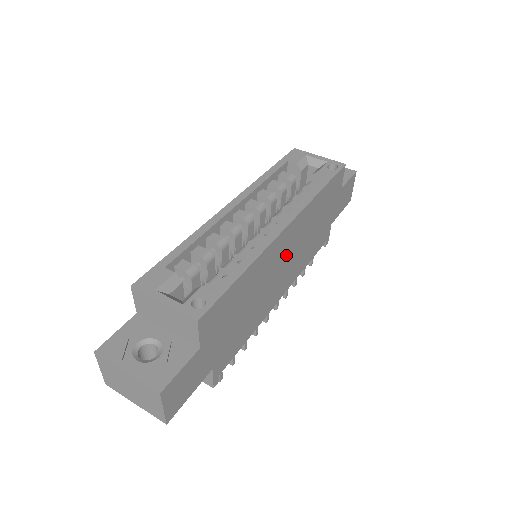
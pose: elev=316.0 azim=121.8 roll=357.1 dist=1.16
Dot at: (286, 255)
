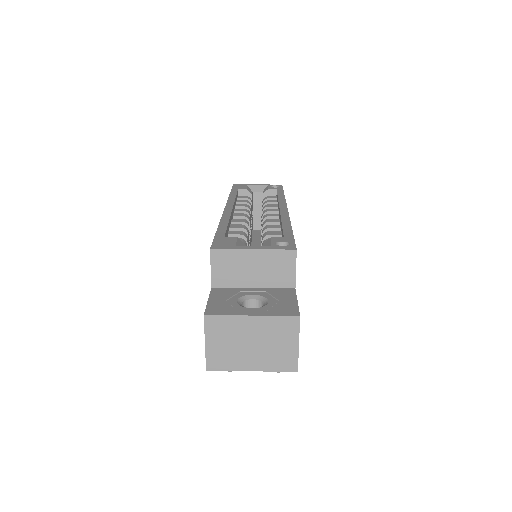
Dot at: occluded
